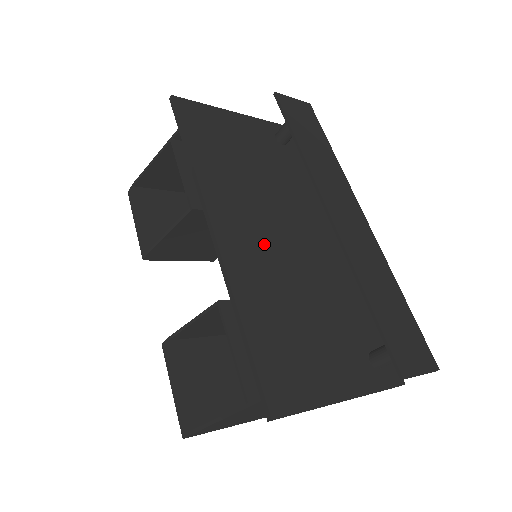
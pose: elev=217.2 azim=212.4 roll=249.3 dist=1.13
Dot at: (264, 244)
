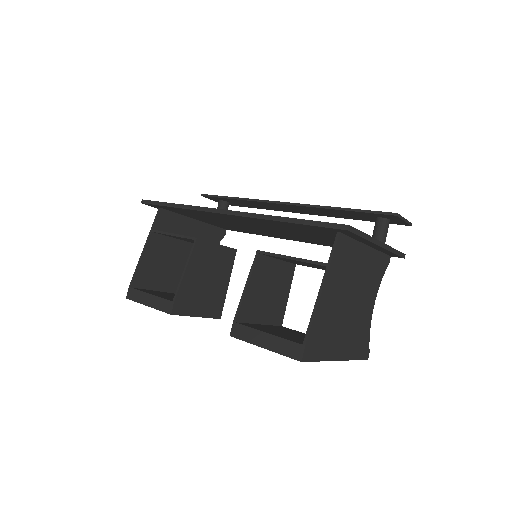
Dot at: occluded
